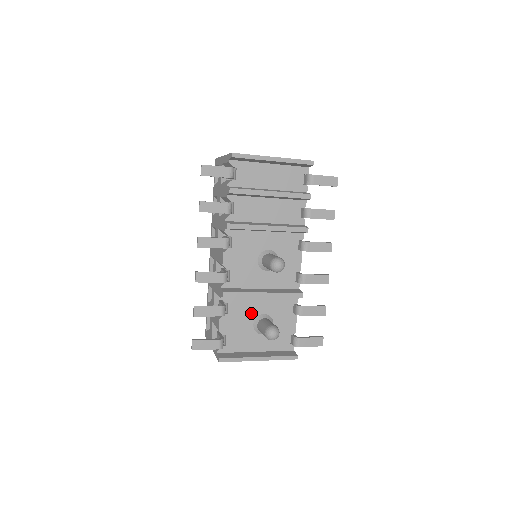
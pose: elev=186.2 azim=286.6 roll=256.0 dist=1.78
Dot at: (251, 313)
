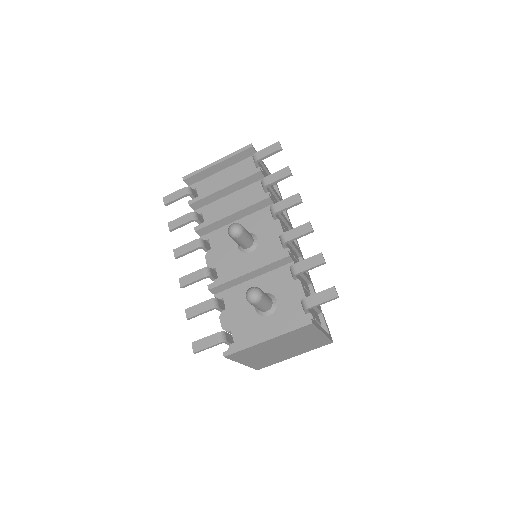
Dot at: occluded
